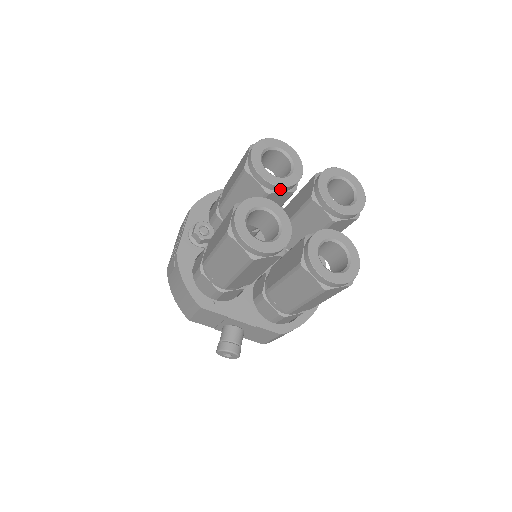
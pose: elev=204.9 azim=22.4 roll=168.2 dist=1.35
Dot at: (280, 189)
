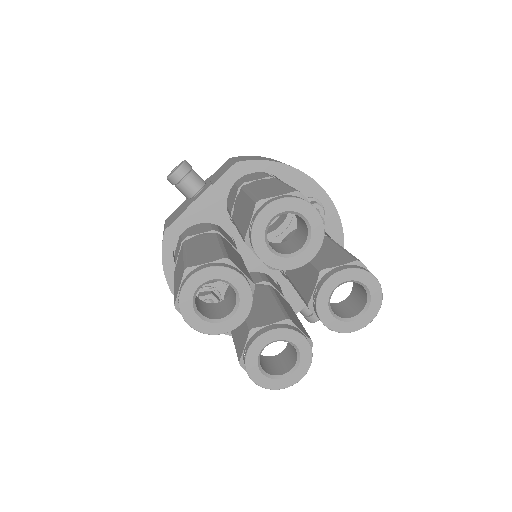
Dot at: (247, 312)
